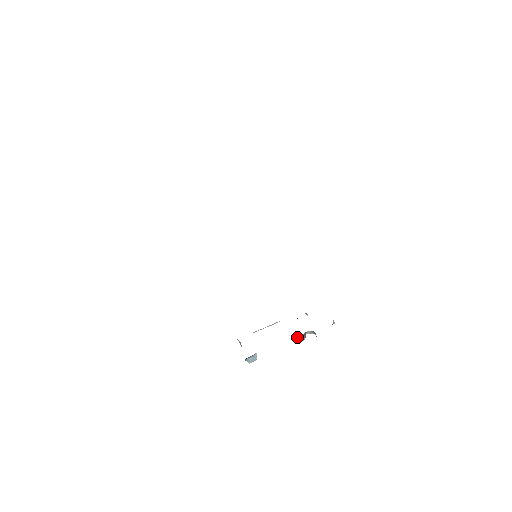
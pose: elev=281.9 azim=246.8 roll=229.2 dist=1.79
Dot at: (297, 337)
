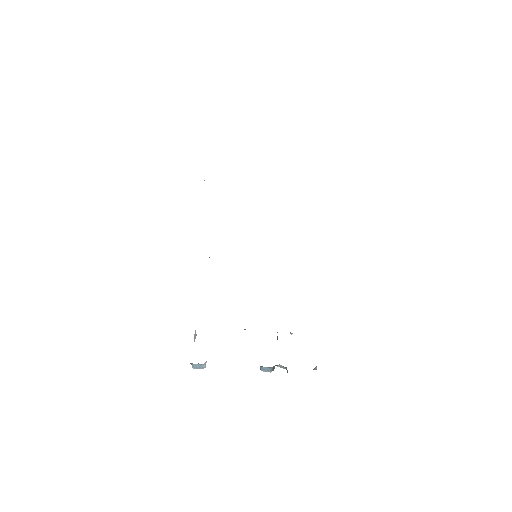
Dot at: occluded
